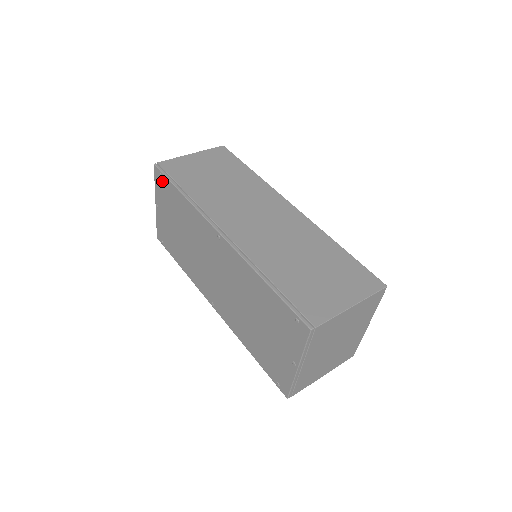
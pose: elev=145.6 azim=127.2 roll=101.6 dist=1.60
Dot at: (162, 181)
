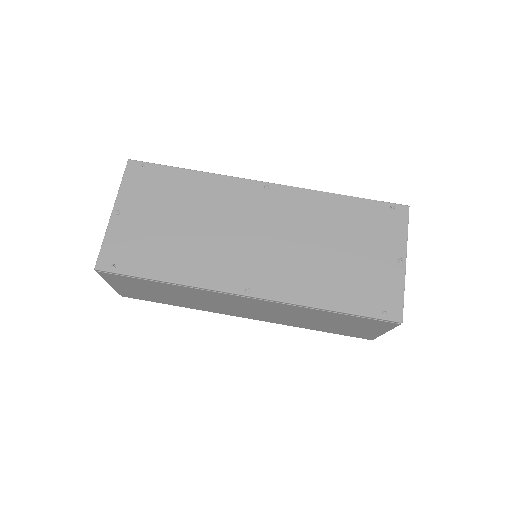
Dot at: (145, 172)
